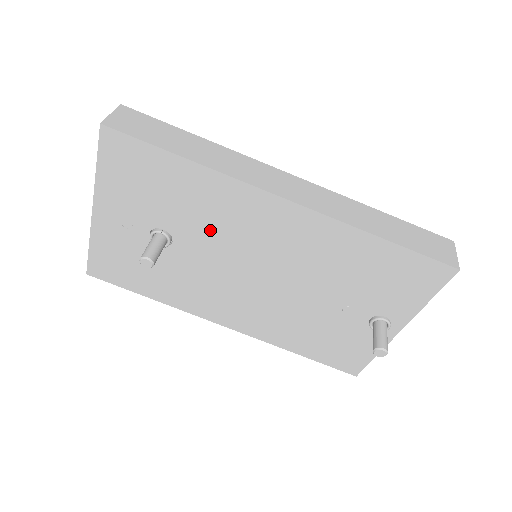
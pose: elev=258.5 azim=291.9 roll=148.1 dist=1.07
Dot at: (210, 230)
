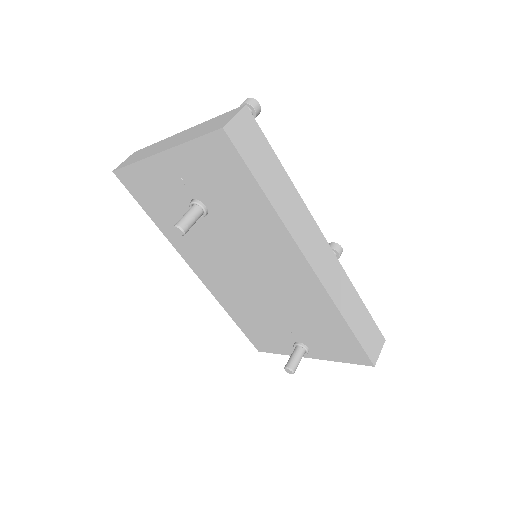
Dot at: (241, 235)
